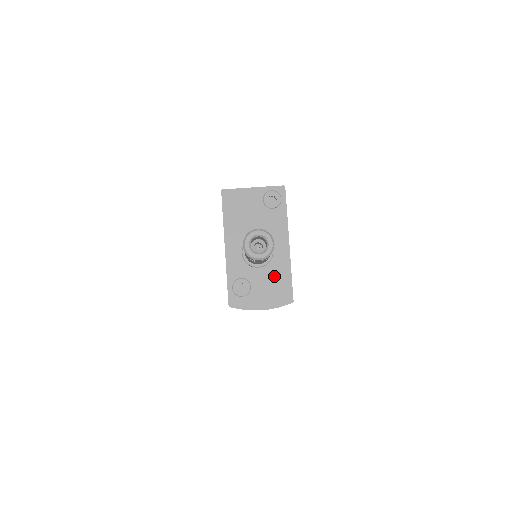
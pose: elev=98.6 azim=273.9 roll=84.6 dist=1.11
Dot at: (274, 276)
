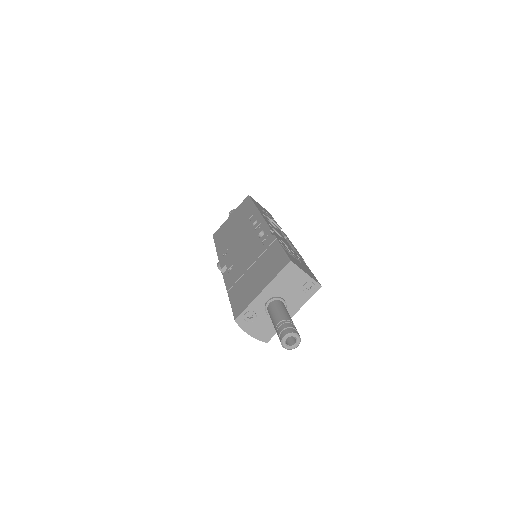
Dot at: (271, 324)
